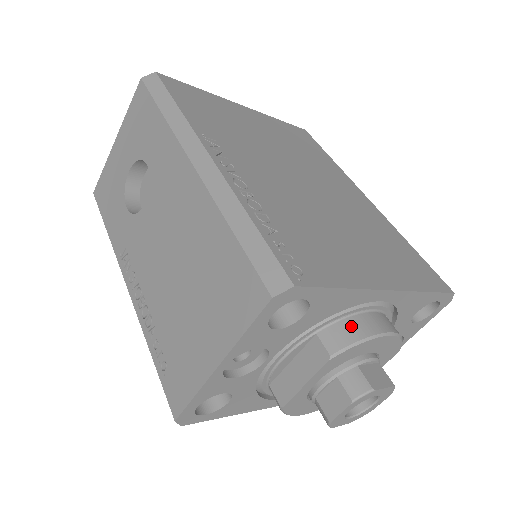
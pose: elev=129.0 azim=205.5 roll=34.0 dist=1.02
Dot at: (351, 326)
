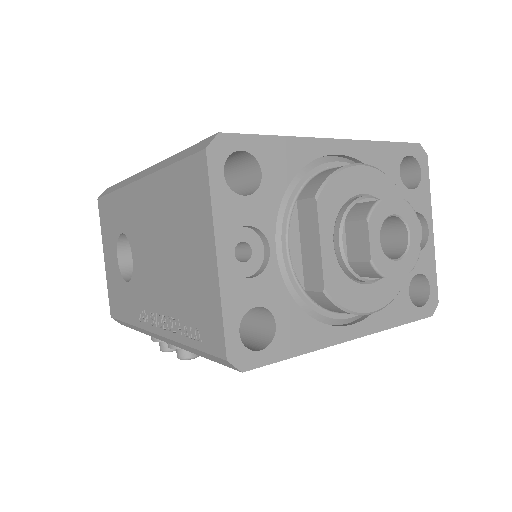
Dot at: (320, 176)
